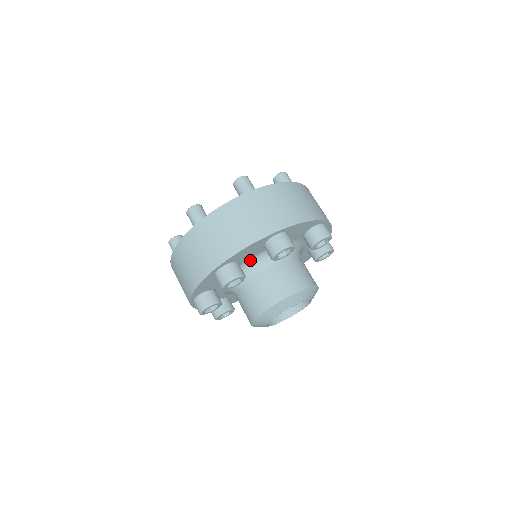
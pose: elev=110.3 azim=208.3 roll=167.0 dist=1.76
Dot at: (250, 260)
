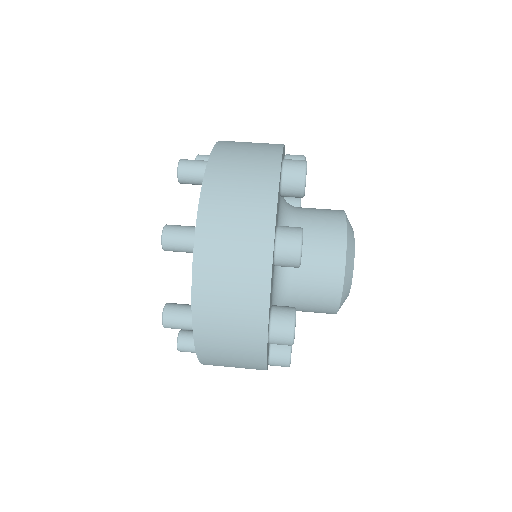
Dot at: (273, 284)
